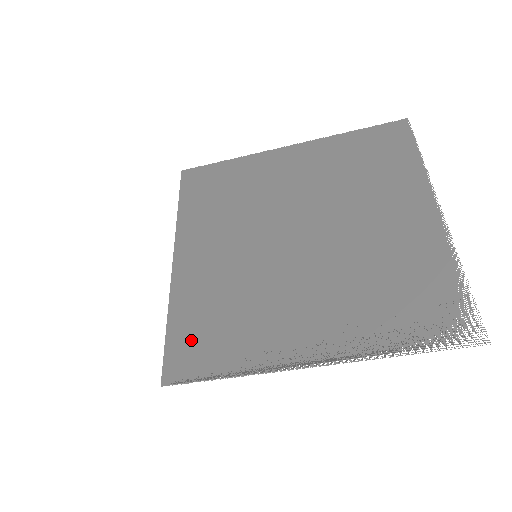
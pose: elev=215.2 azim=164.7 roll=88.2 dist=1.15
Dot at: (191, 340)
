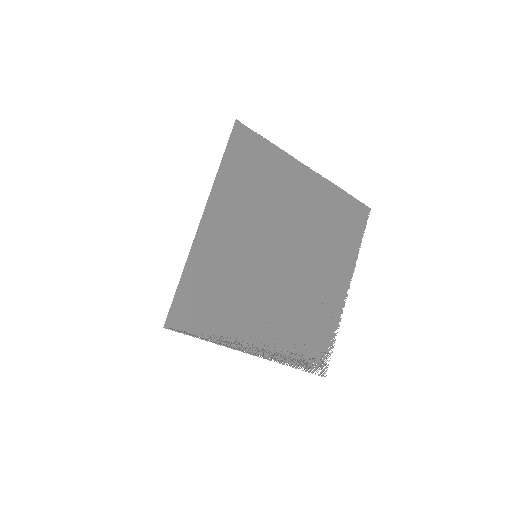
Dot at: (195, 301)
